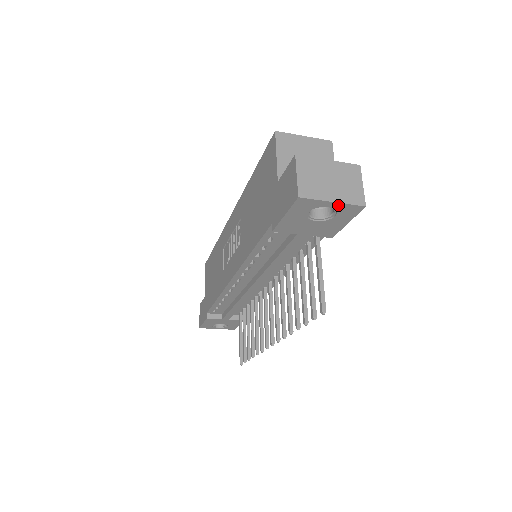
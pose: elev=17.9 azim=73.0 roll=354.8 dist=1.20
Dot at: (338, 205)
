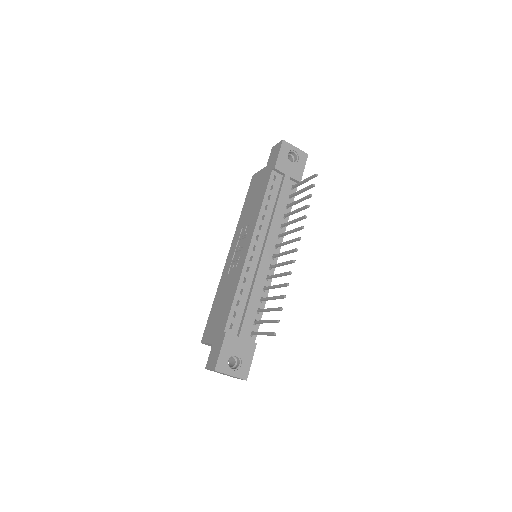
Dot at: (298, 150)
